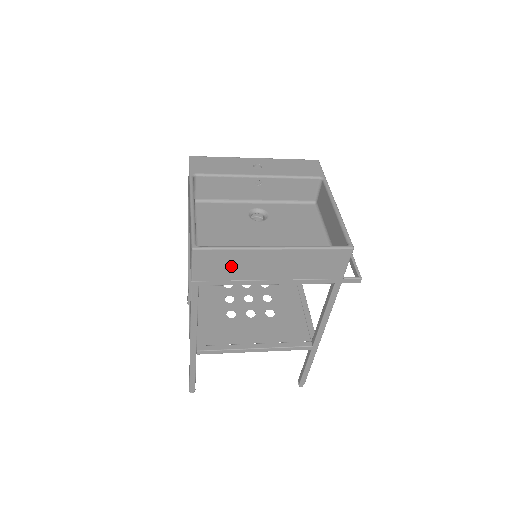
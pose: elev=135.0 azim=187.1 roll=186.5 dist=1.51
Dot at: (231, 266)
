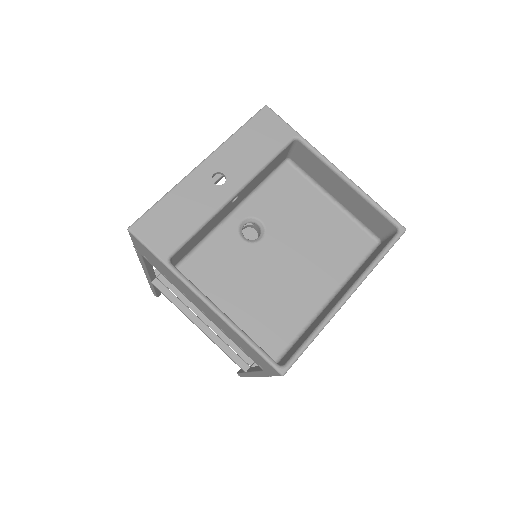
Dot at: occluded
